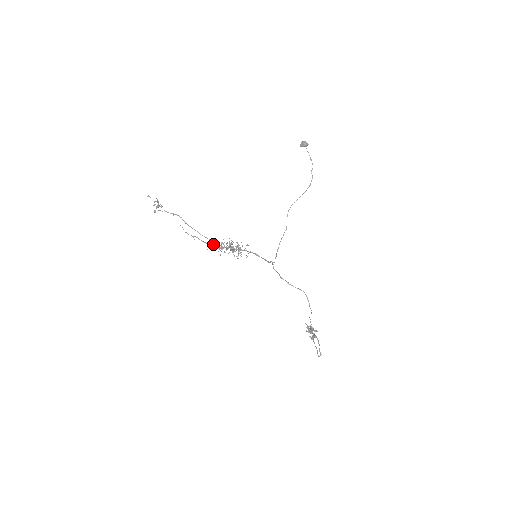
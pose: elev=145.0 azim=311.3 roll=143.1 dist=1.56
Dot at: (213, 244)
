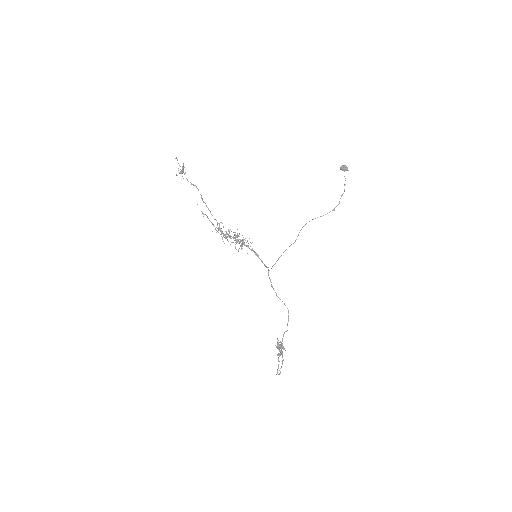
Dot at: (220, 228)
